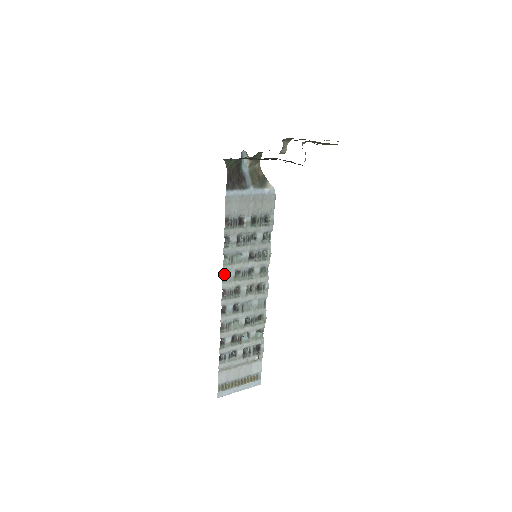
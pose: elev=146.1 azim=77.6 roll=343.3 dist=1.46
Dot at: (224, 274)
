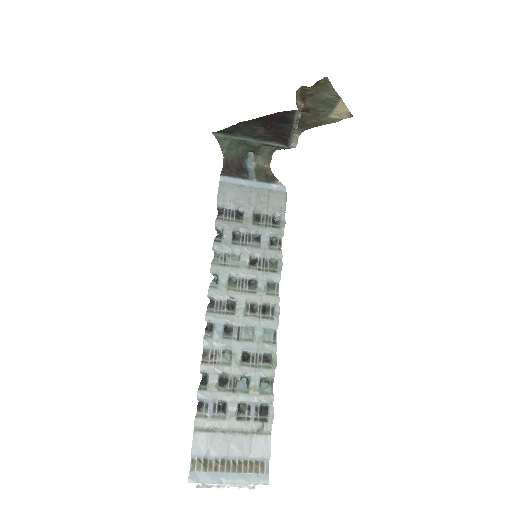
Dot at: (214, 279)
